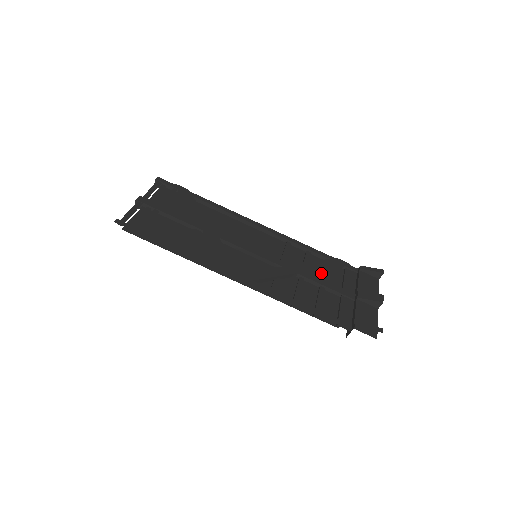
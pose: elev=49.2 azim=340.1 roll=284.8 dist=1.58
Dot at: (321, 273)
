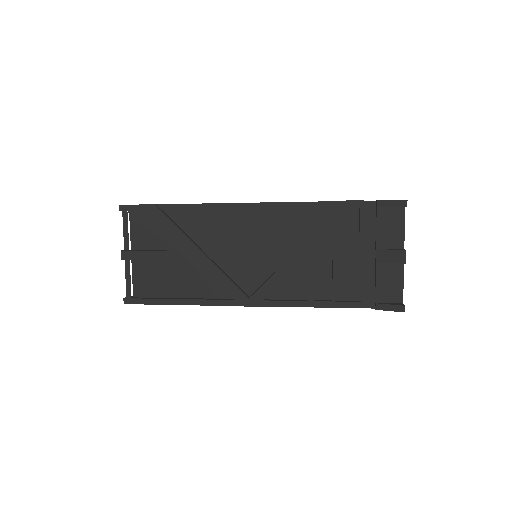
Dot at: (331, 234)
